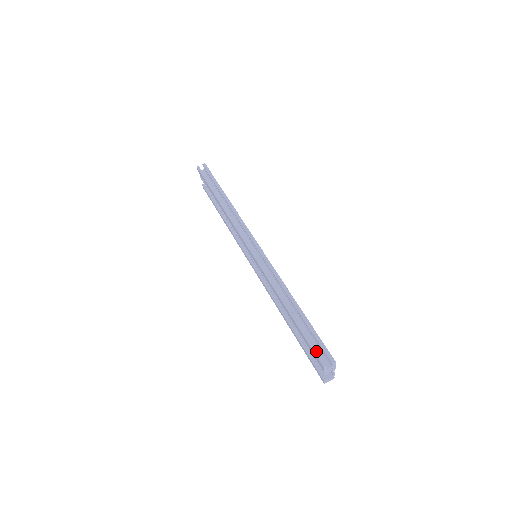
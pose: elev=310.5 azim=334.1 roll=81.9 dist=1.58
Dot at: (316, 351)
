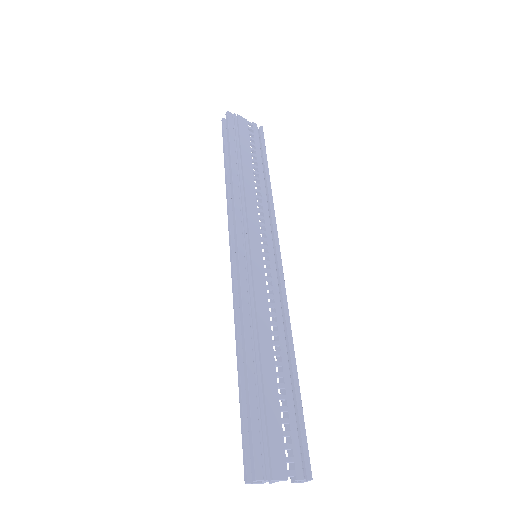
Dot at: (244, 451)
